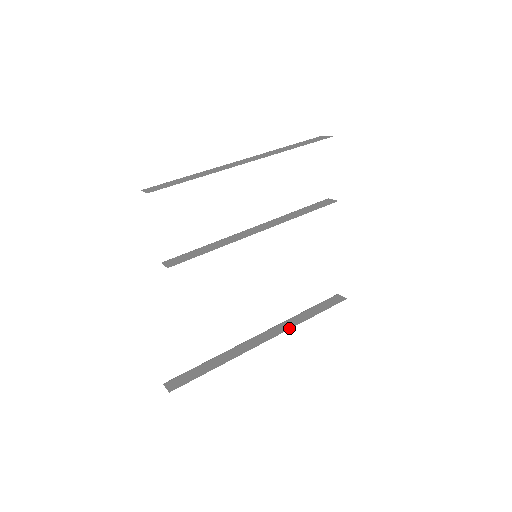
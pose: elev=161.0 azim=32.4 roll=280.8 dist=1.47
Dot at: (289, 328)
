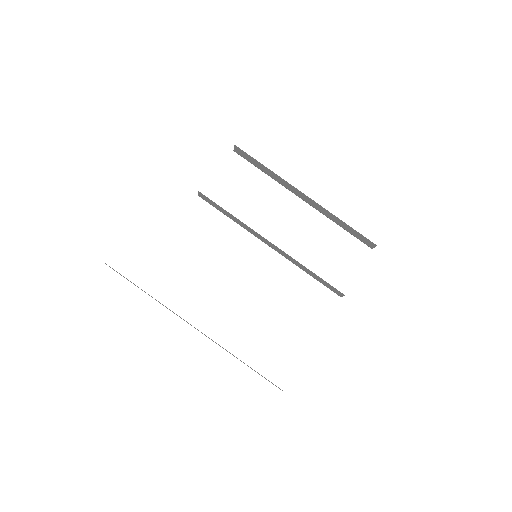
Dot at: occluded
